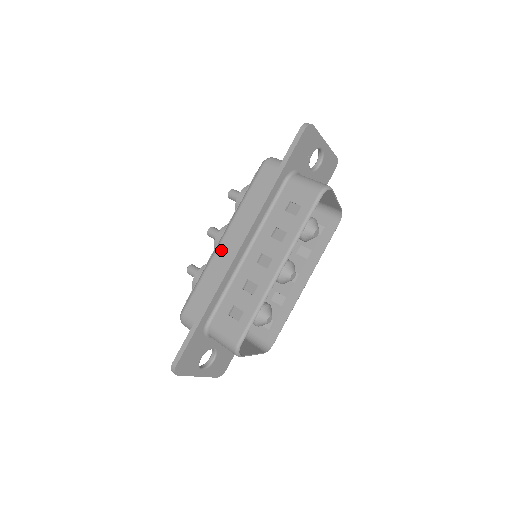
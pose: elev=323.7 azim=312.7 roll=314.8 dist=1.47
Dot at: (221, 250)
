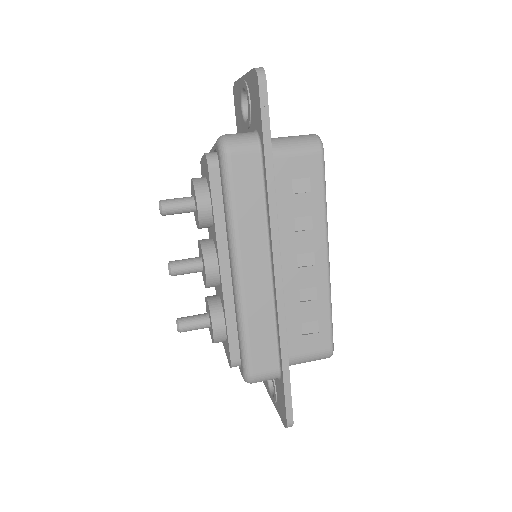
Dot at: (250, 286)
